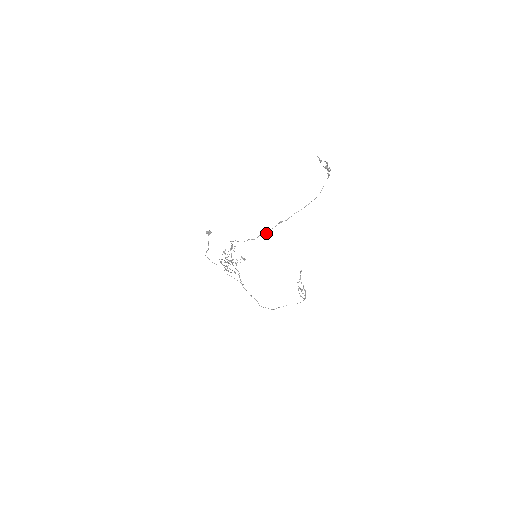
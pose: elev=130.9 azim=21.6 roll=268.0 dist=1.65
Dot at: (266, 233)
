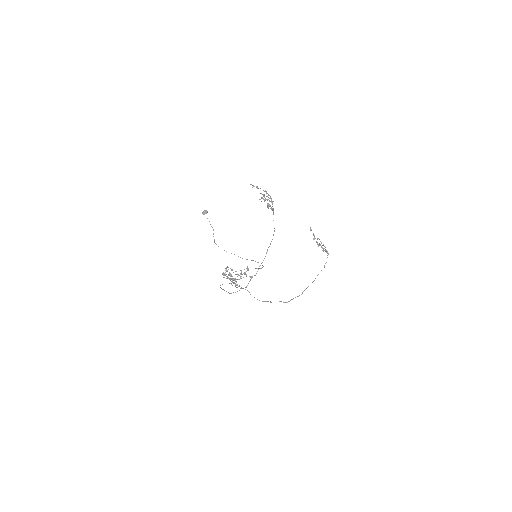
Dot at: occluded
